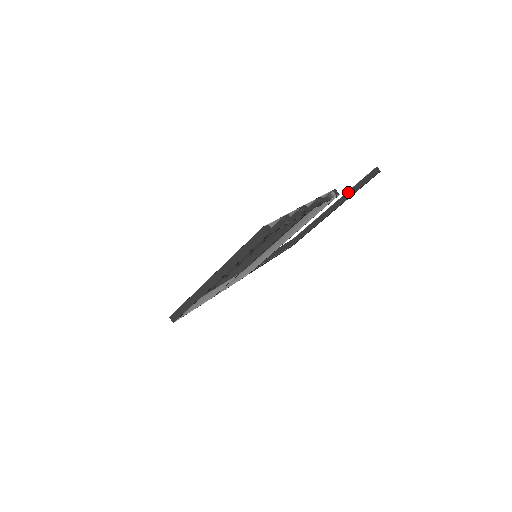
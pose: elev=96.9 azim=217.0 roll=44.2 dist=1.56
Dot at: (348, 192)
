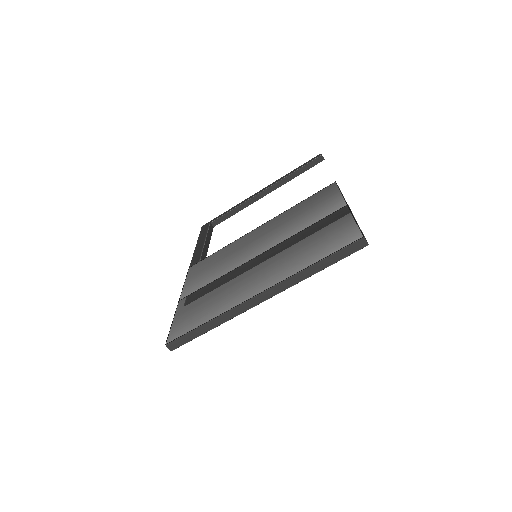
Dot at: (288, 176)
